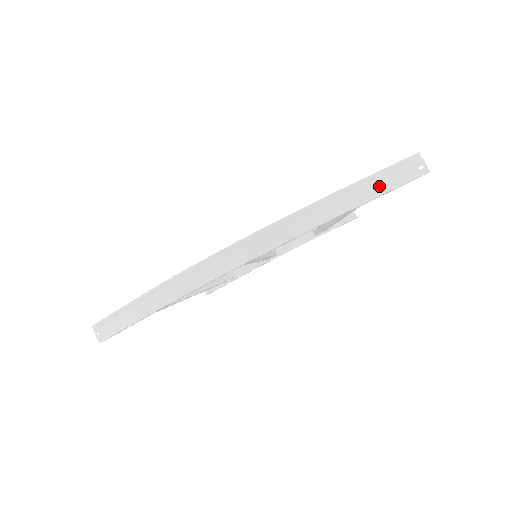
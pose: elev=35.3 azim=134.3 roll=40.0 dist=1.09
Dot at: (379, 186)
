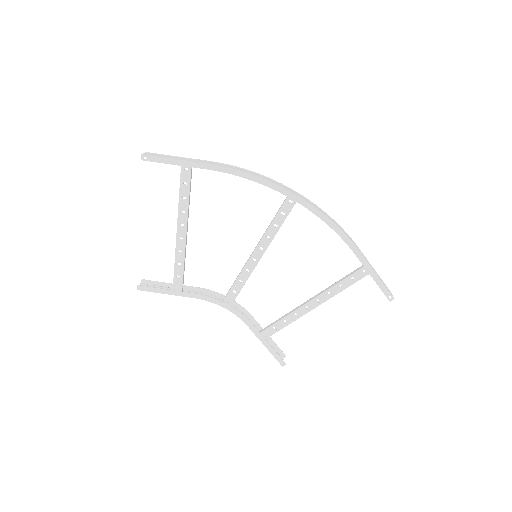
Dot at: (373, 269)
